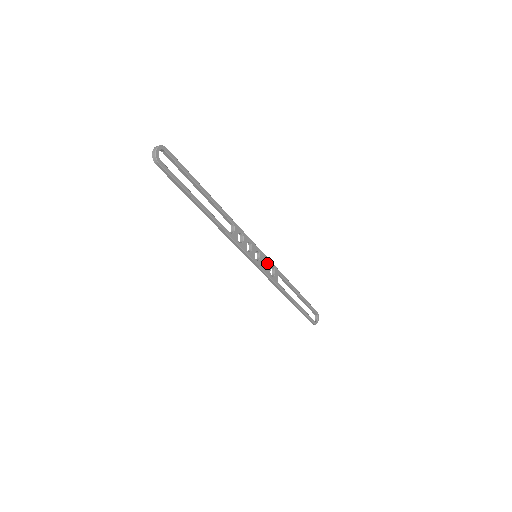
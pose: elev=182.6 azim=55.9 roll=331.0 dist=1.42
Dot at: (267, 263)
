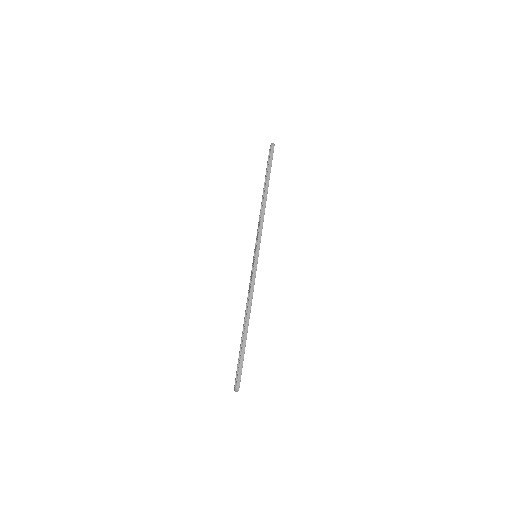
Dot at: occluded
